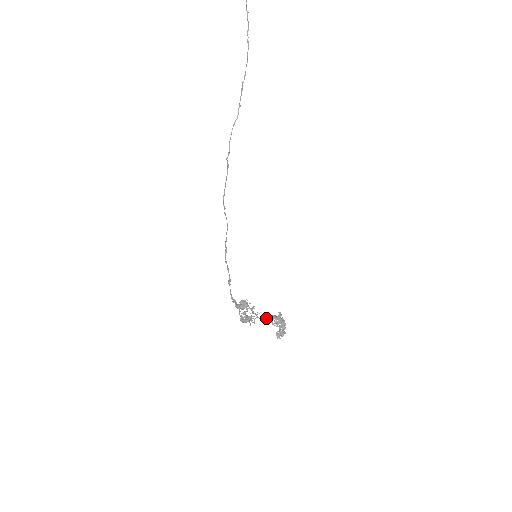
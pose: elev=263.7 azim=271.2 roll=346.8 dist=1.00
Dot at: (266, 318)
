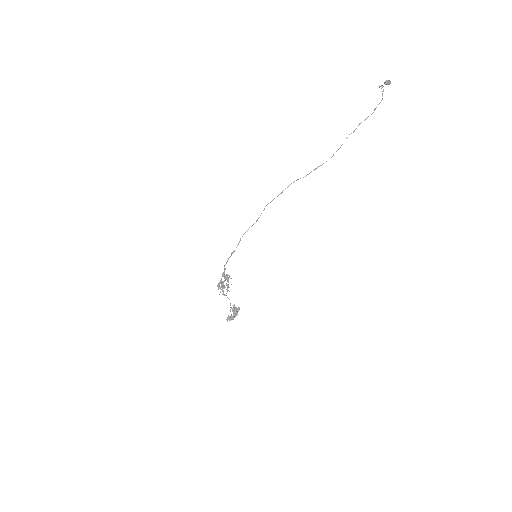
Dot at: occluded
